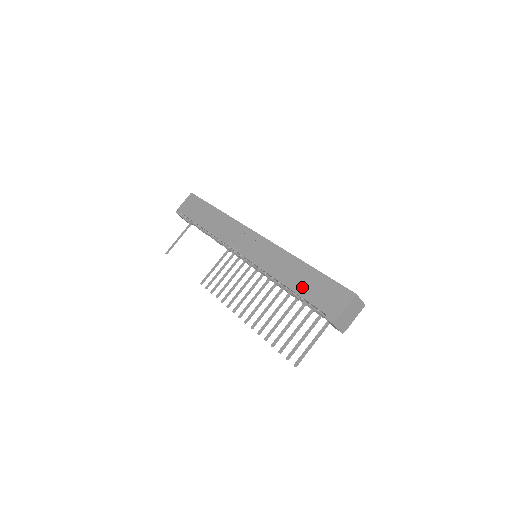
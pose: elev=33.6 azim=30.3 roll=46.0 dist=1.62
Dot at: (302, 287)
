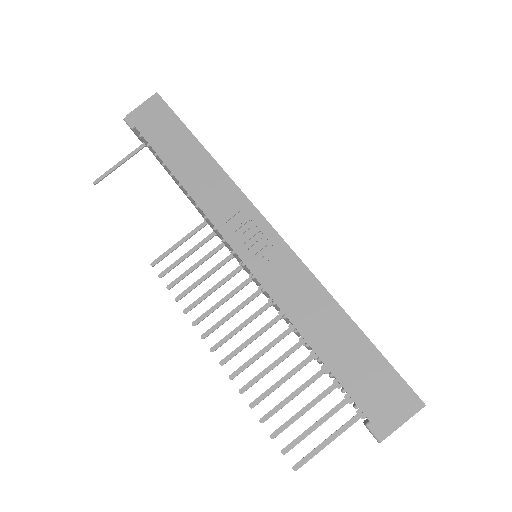
Dot at: (336, 357)
